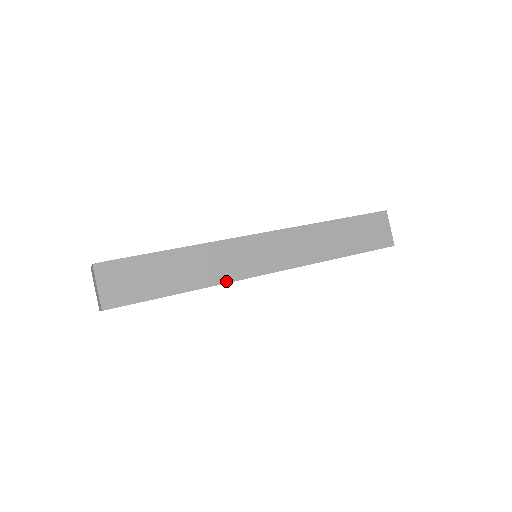
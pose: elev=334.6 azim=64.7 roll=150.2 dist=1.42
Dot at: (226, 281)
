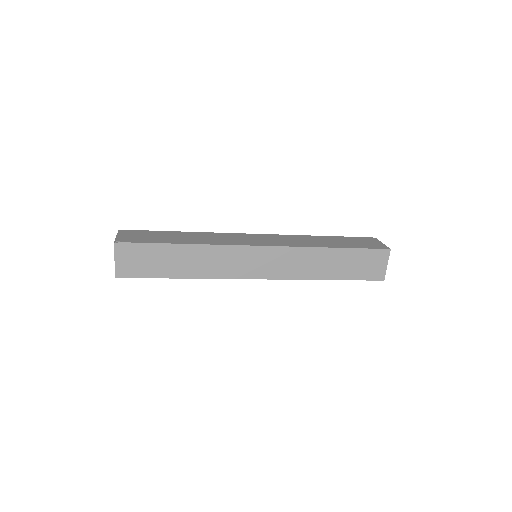
Dot at: (219, 277)
